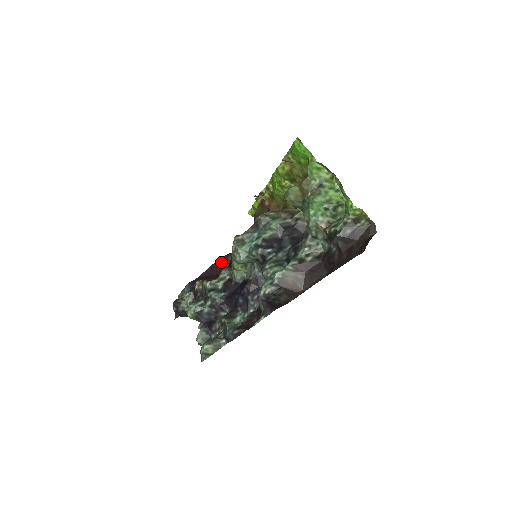
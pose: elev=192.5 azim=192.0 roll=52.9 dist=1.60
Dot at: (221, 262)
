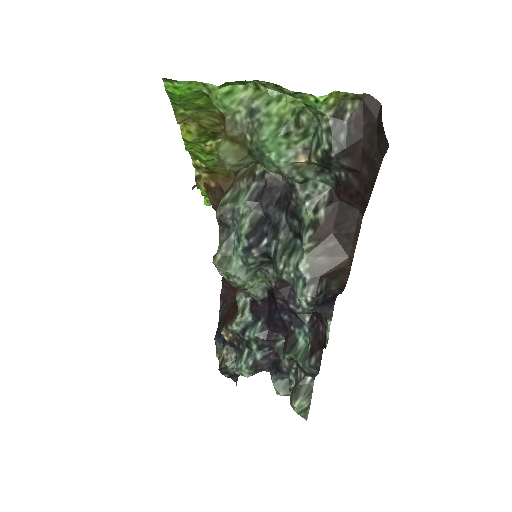
Dot at: (226, 285)
